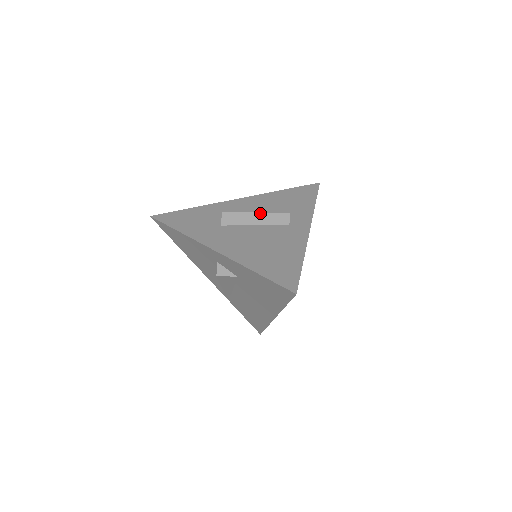
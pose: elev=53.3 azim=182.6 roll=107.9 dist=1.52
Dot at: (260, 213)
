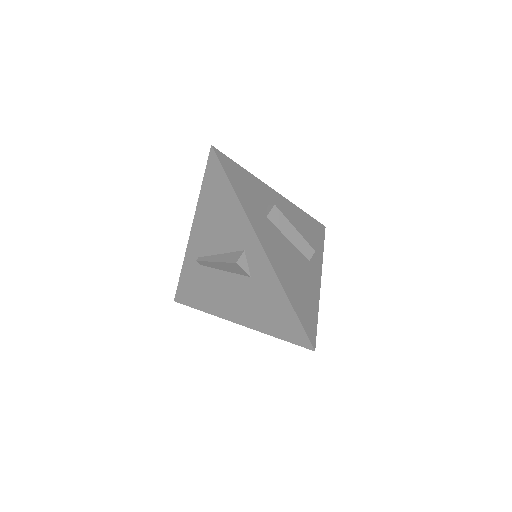
Dot at: (298, 232)
